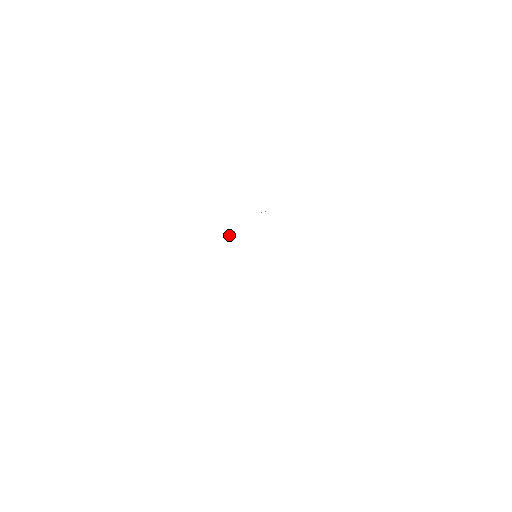
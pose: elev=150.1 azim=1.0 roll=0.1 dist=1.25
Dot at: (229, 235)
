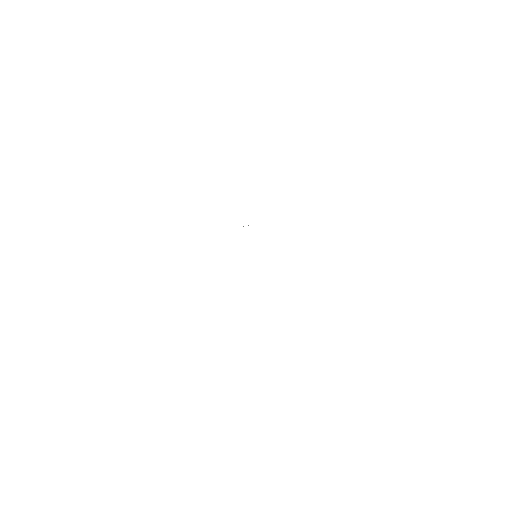
Dot at: occluded
